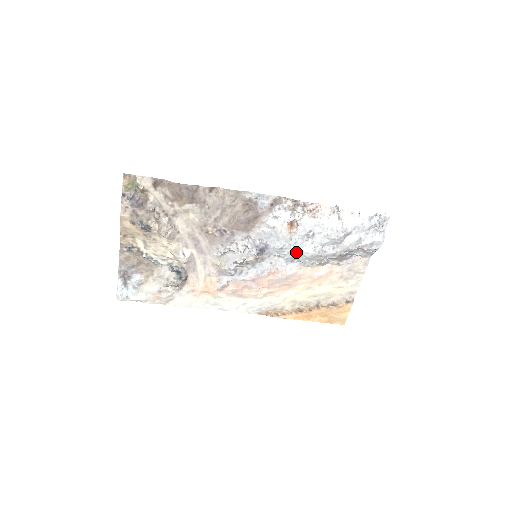
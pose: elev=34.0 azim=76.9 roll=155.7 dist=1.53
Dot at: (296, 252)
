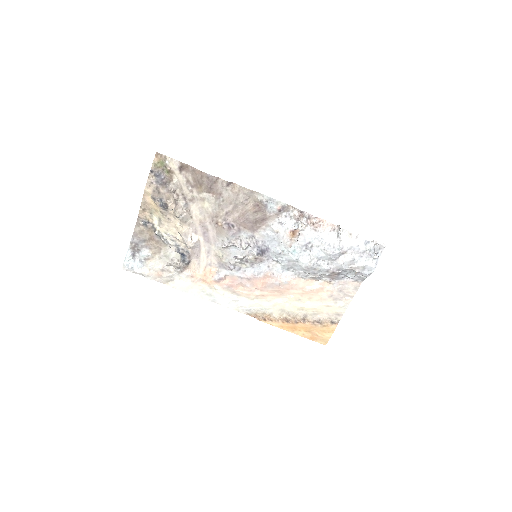
Dot at: (293, 260)
